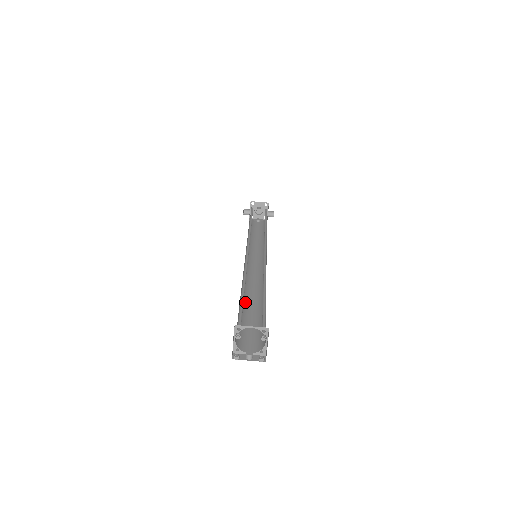
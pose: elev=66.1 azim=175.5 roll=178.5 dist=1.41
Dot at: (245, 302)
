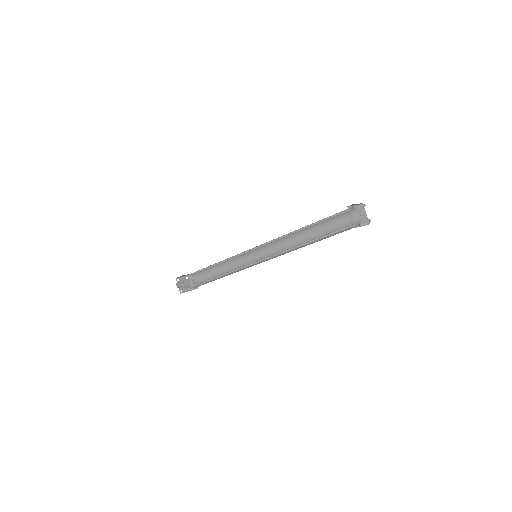
Dot at: (305, 244)
